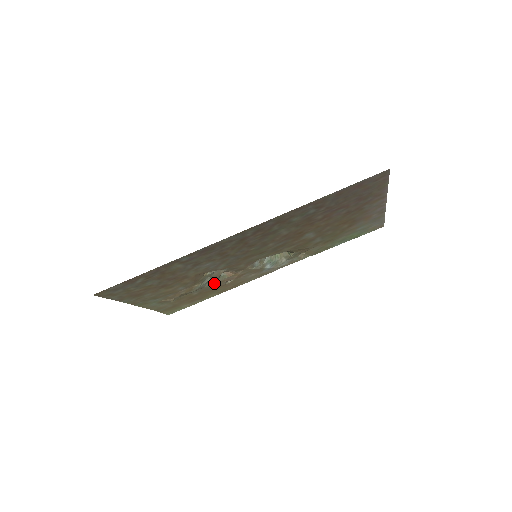
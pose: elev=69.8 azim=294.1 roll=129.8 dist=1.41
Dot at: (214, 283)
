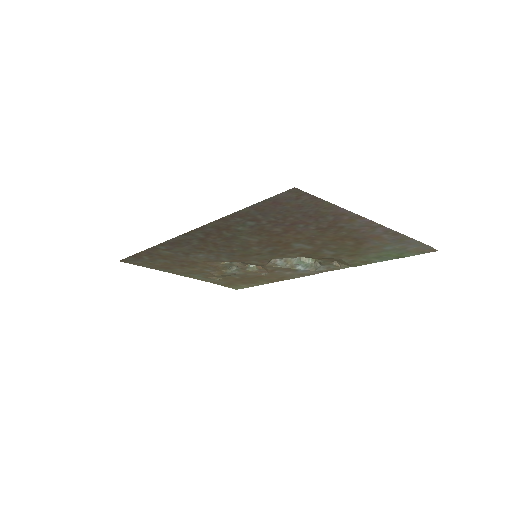
Dot at: (247, 272)
